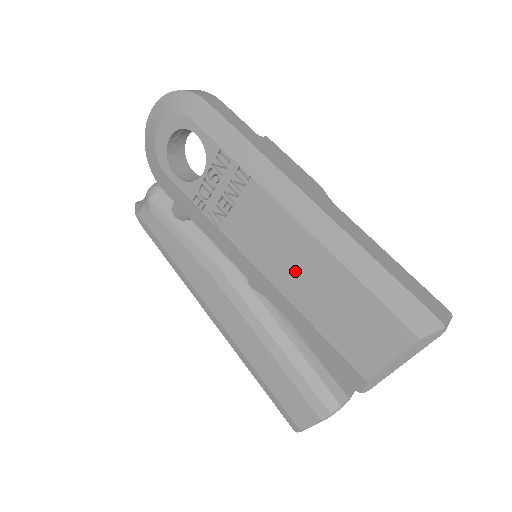
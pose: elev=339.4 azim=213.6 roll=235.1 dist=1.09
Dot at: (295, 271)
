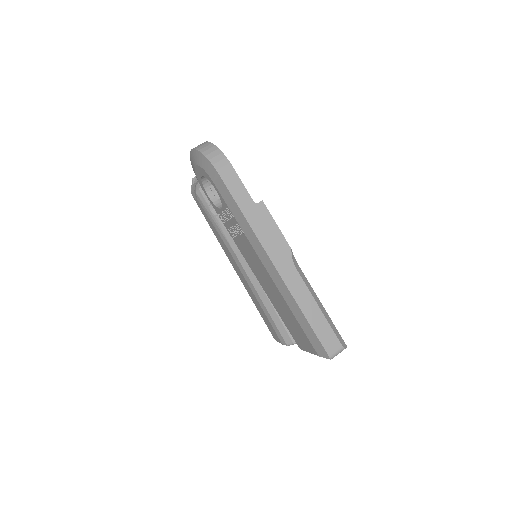
Dot at: (268, 287)
